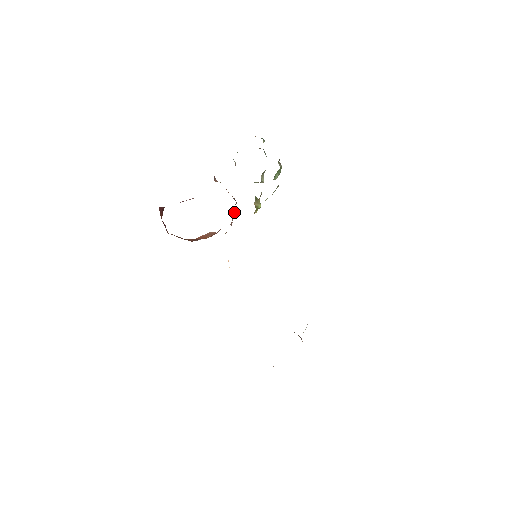
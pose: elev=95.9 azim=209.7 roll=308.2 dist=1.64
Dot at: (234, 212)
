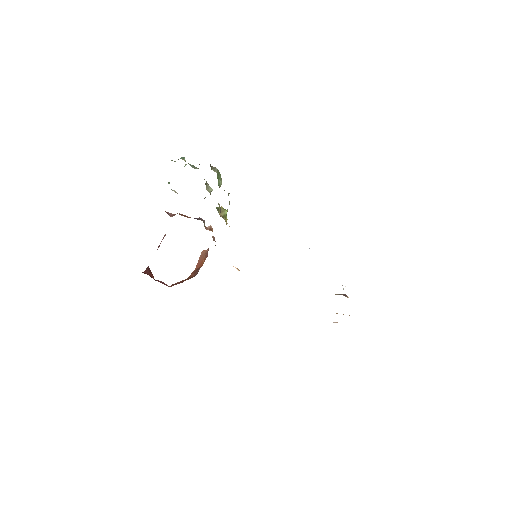
Dot at: (208, 229)
